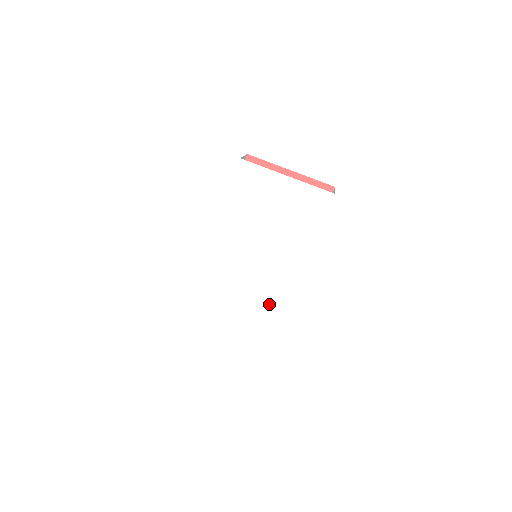
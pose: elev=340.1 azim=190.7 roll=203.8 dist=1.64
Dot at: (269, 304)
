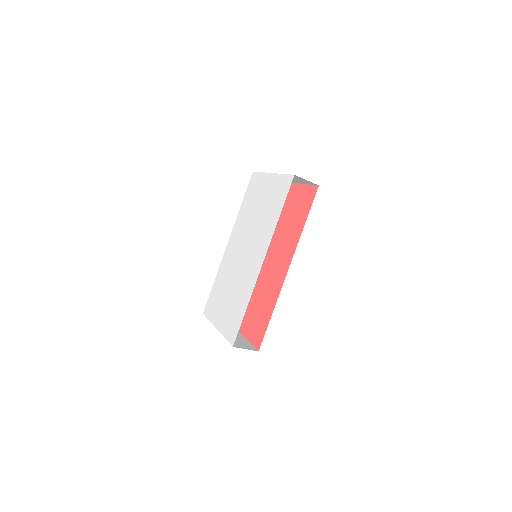
Dot at: (245, 292)
